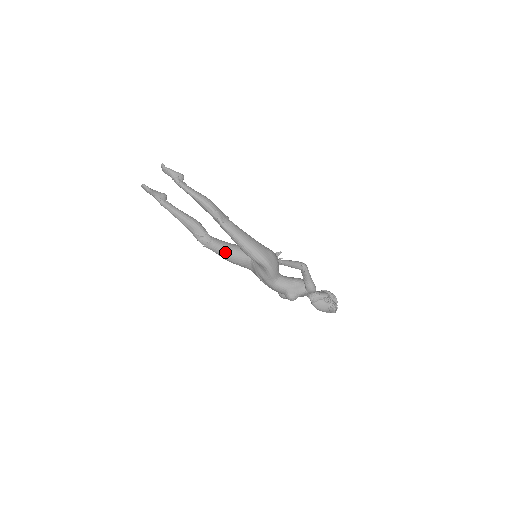
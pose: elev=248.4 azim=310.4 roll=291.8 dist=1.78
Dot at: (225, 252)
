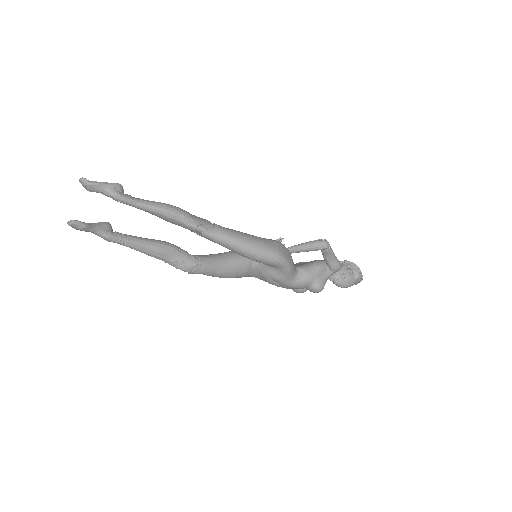
Dot at: (220, 268)
